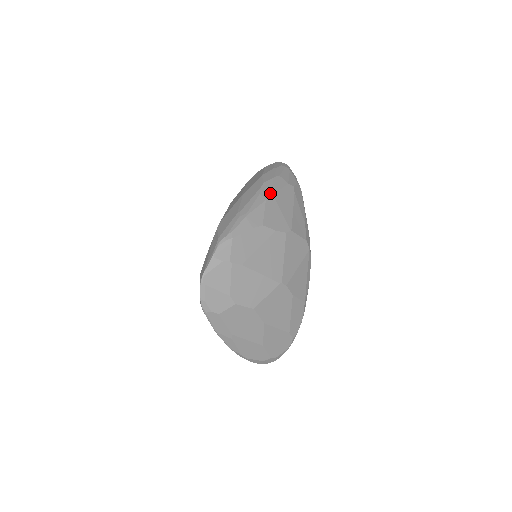
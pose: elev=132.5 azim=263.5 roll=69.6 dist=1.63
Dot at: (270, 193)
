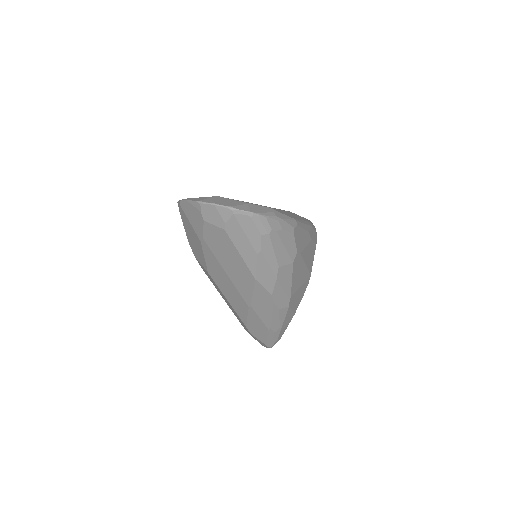
Dot at: (287, 299)
